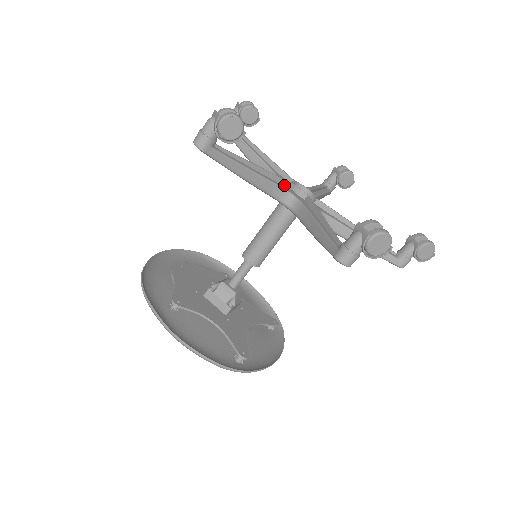
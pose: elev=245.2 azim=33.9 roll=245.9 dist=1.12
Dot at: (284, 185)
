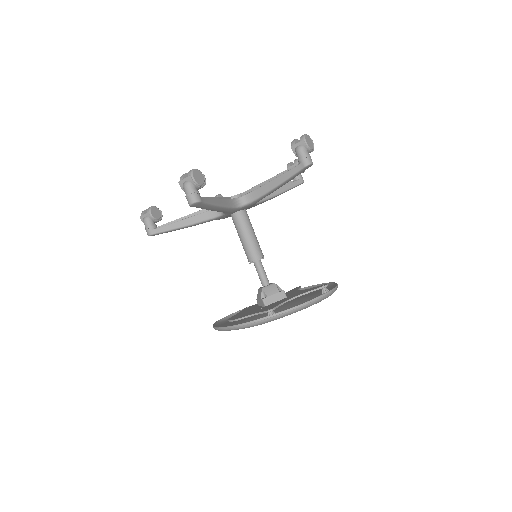
Dot at: occluded
